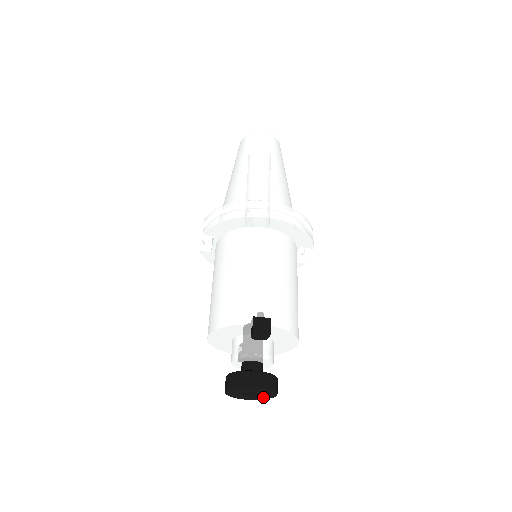
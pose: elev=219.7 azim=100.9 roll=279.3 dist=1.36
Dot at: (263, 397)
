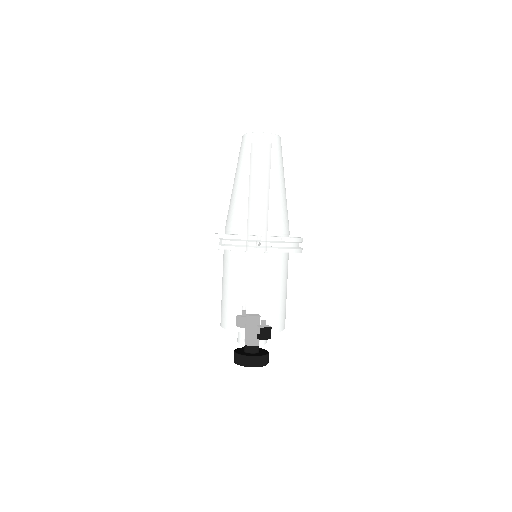
Dot at: occluded
